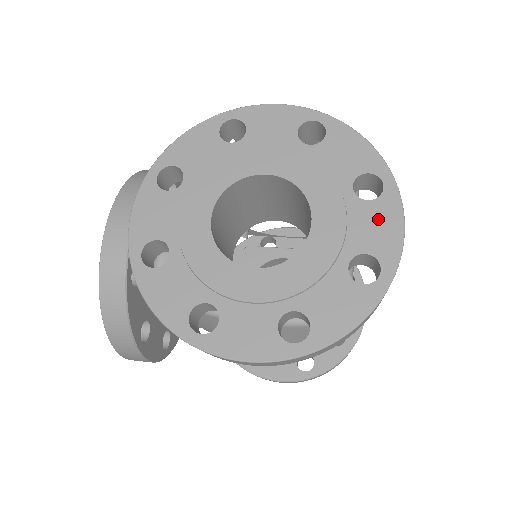
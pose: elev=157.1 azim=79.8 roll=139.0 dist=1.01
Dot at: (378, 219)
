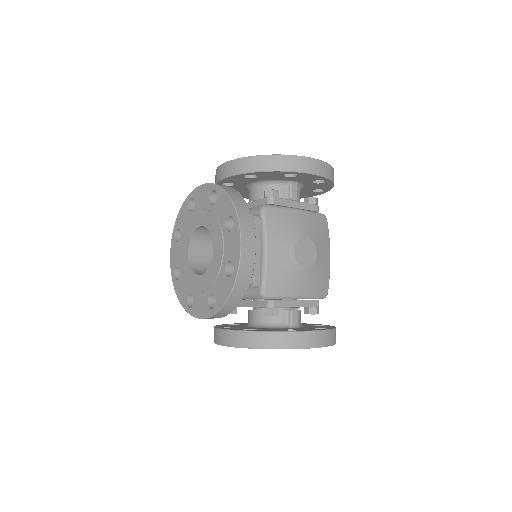
Dot at: occluded
